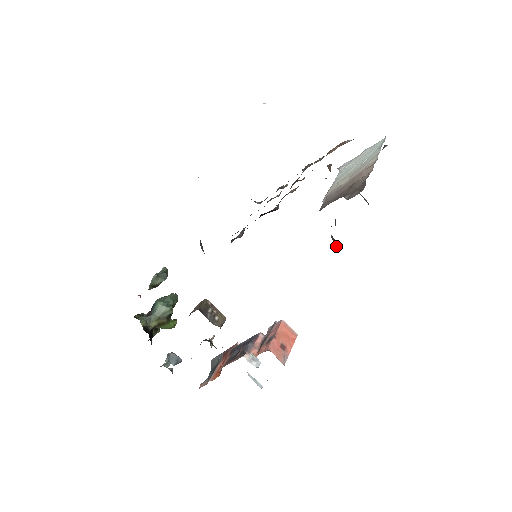
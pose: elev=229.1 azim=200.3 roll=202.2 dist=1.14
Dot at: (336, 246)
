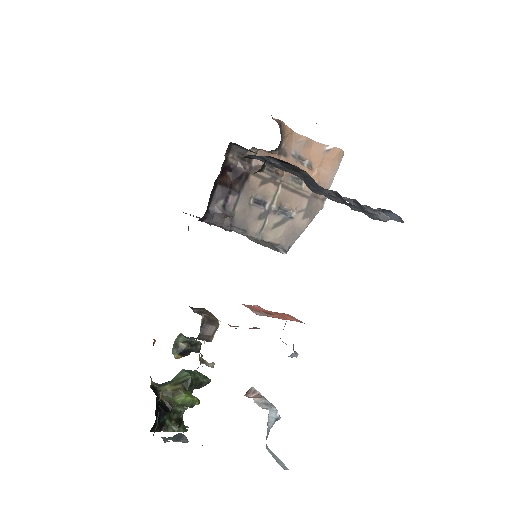
Dot at: occluded
